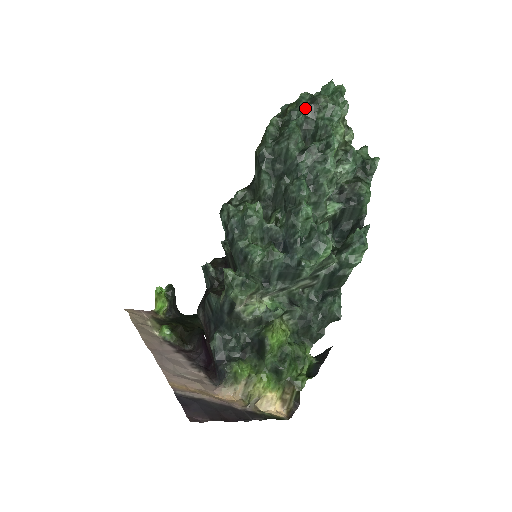
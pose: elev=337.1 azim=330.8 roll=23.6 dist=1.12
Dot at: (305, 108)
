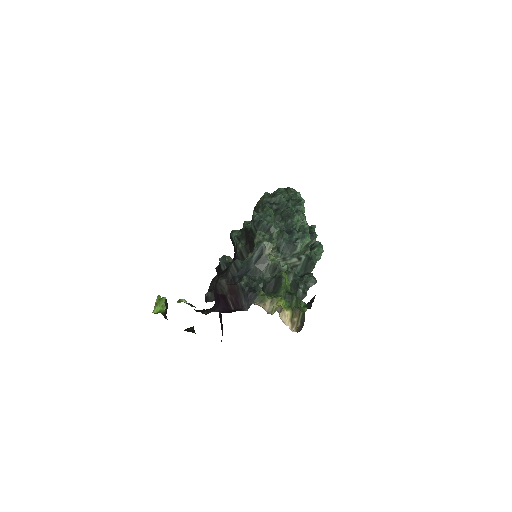
Dot at: (284, 190)
